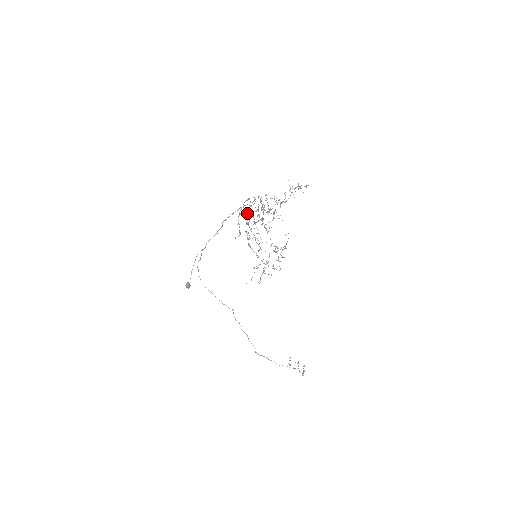
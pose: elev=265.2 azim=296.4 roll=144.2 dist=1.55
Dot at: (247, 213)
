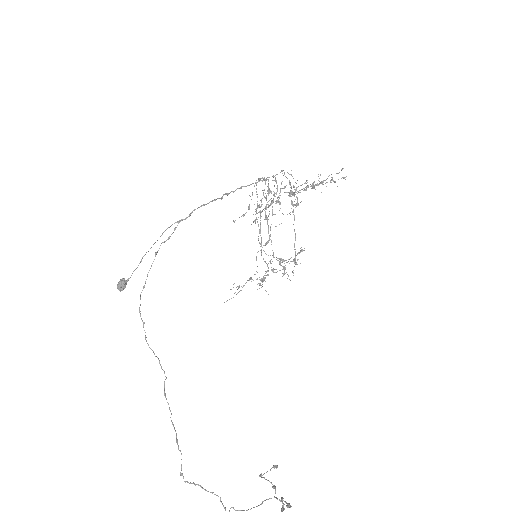
Dot at: occluded
